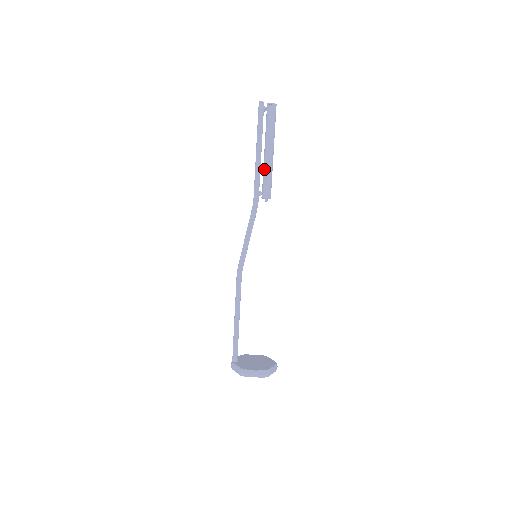
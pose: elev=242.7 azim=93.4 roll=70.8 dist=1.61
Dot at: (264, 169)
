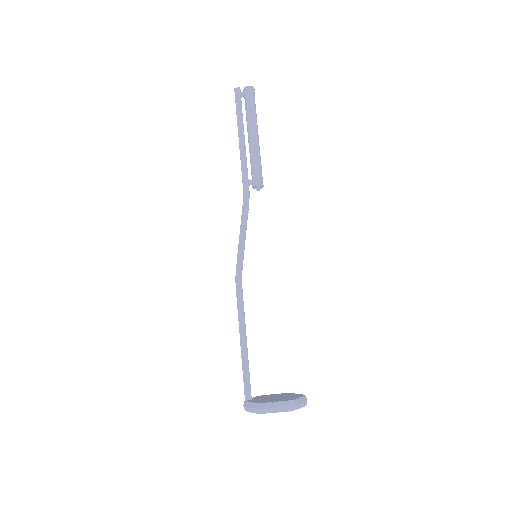
Dot at: (250, 155)
